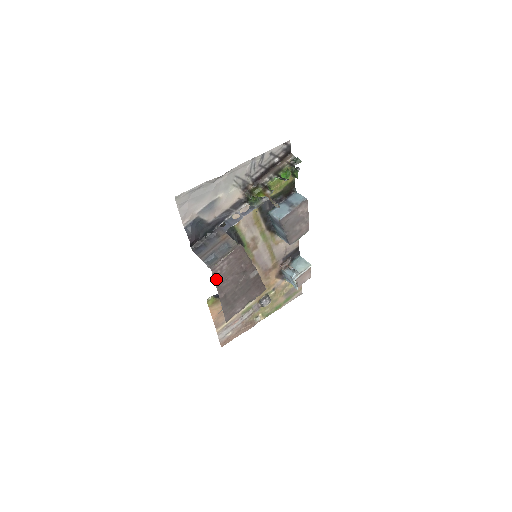
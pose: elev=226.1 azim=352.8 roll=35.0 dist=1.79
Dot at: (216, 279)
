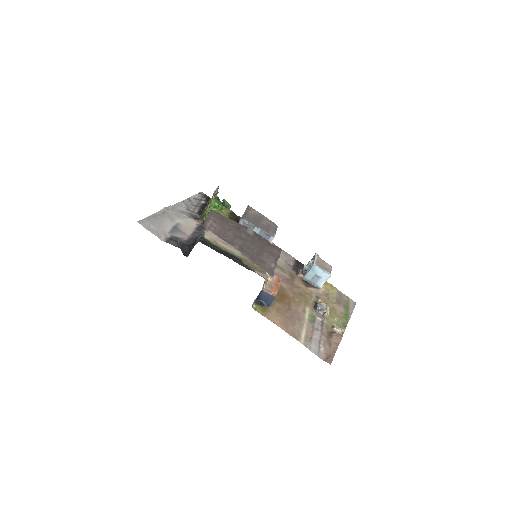
Dot at: (216, 234)
